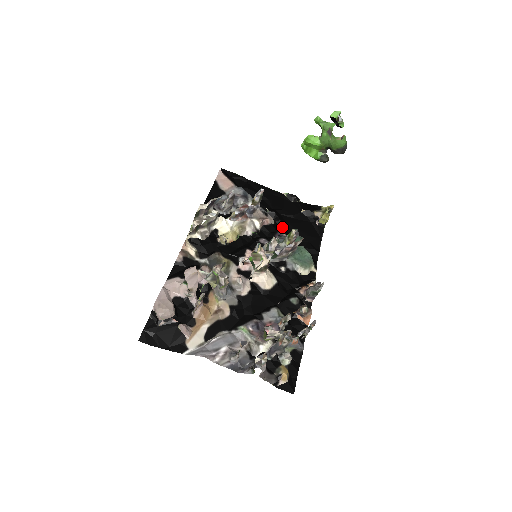
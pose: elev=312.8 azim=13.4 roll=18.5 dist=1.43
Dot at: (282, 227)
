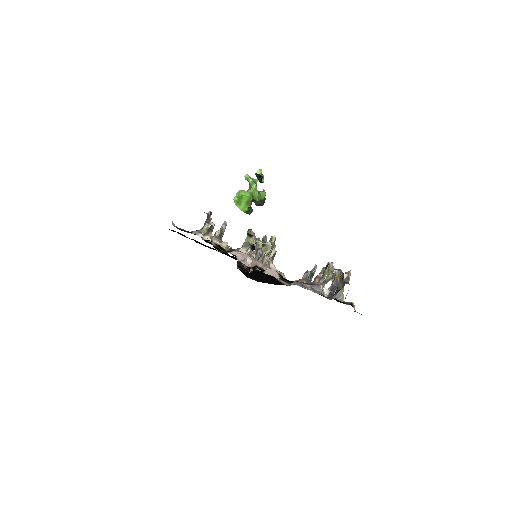
Dot at: occluded
